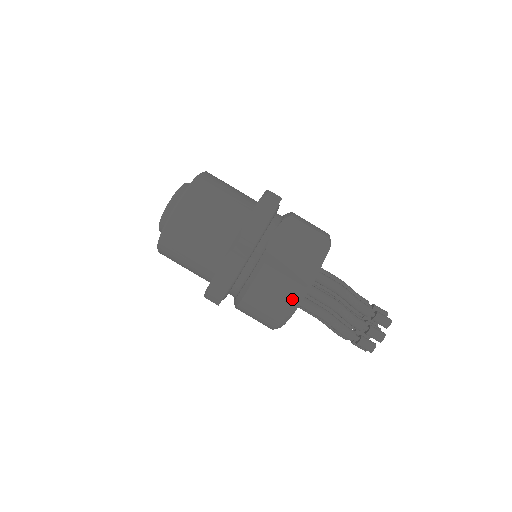
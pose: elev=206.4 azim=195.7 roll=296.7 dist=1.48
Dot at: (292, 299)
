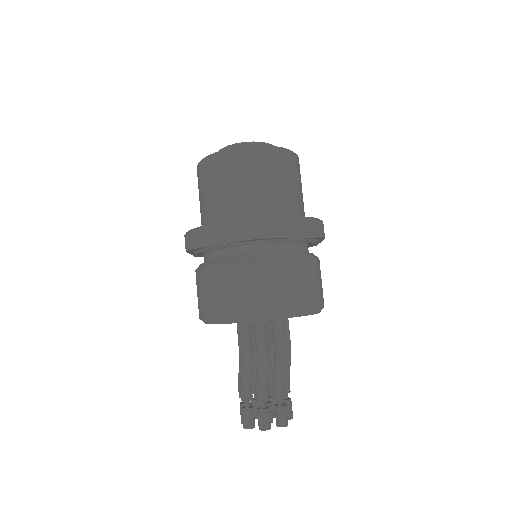
Dot at: (239, 311)
